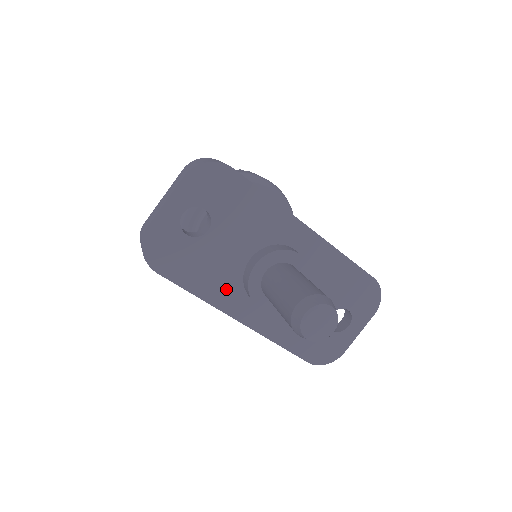
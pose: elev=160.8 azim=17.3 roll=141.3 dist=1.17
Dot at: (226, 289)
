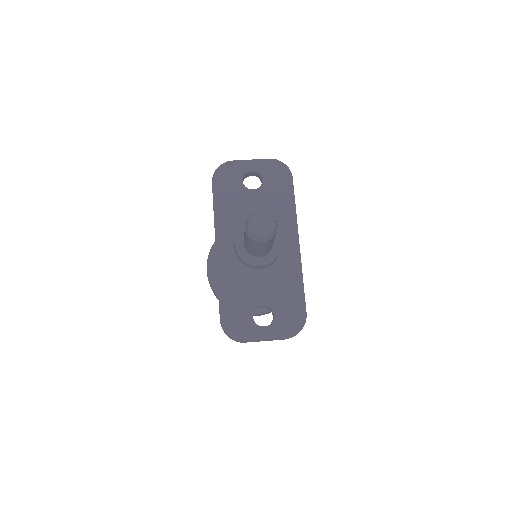
Dot at: (230, 224)
